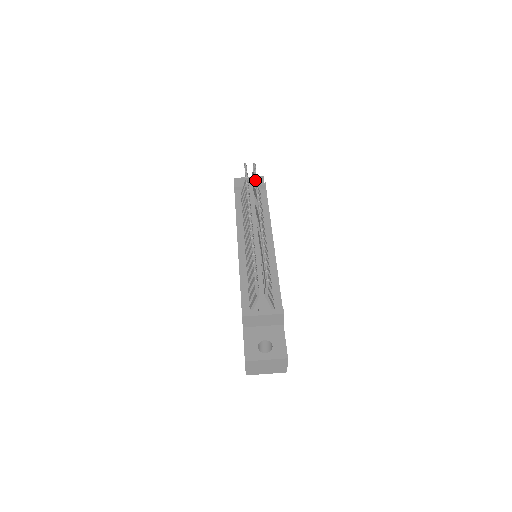
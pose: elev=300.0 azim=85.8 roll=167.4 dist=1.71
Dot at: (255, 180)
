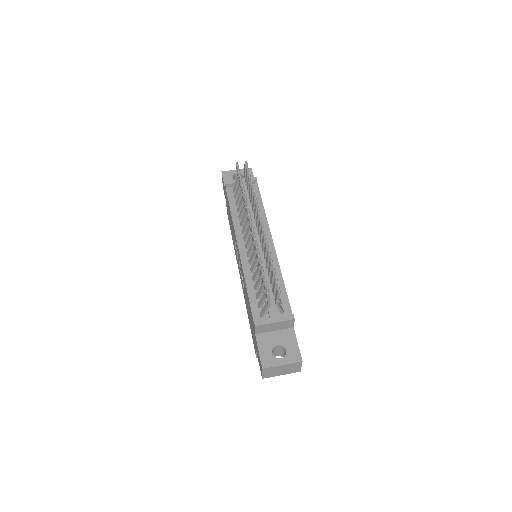
Dot at: (250, 181)
